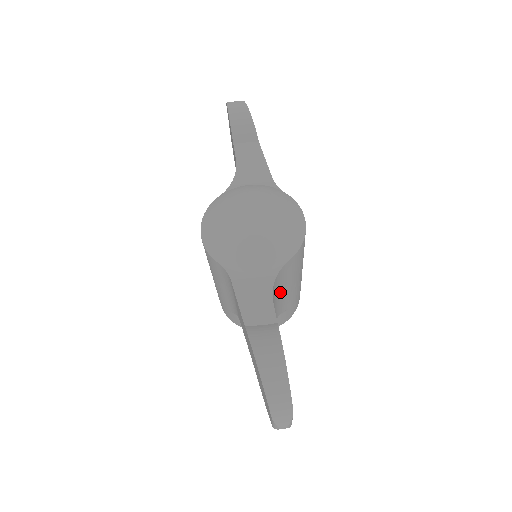
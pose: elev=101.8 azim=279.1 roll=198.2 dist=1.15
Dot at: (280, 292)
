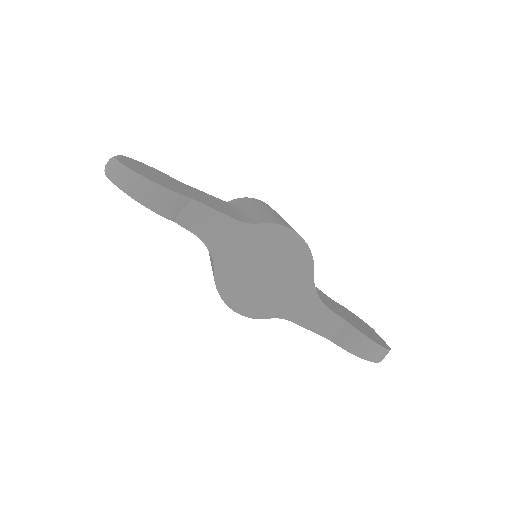
Dot at: occluded
